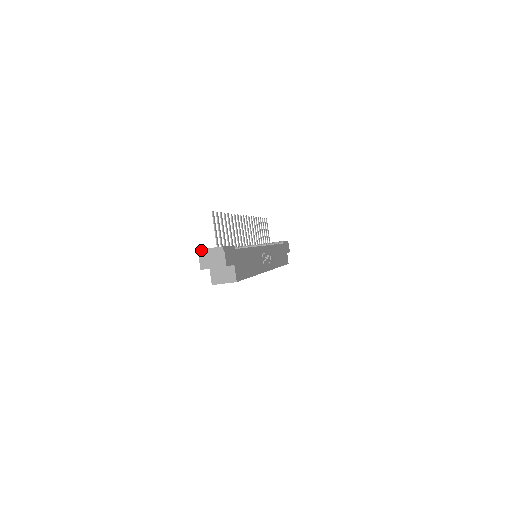
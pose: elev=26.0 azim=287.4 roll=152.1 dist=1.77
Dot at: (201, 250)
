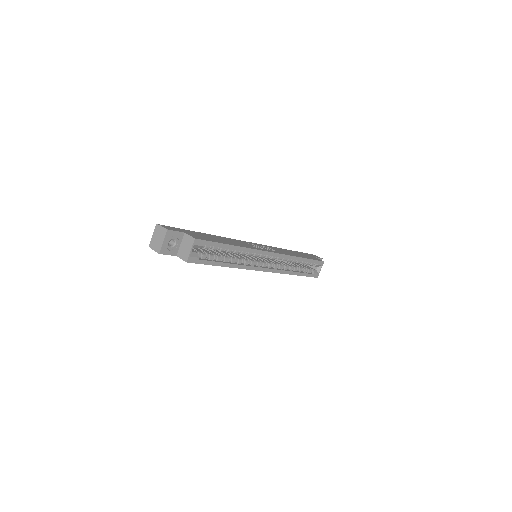
Dot at: (150, 244)
